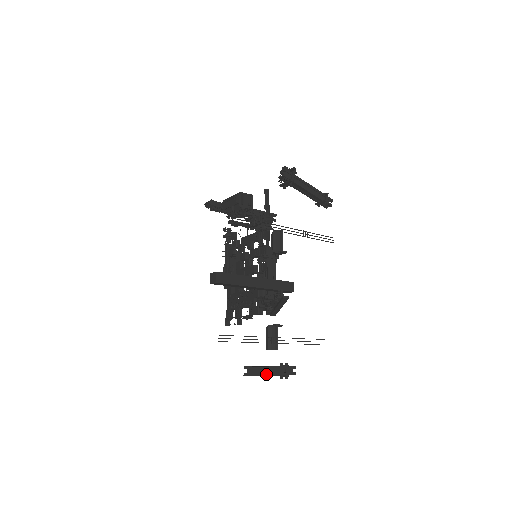
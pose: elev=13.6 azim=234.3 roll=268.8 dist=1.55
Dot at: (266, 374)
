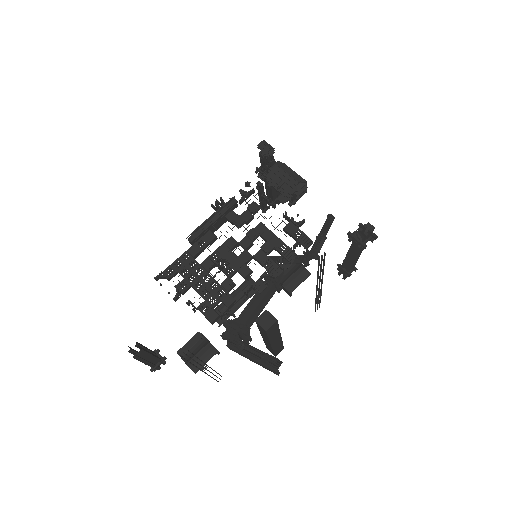
Dot at: (145, 361)
